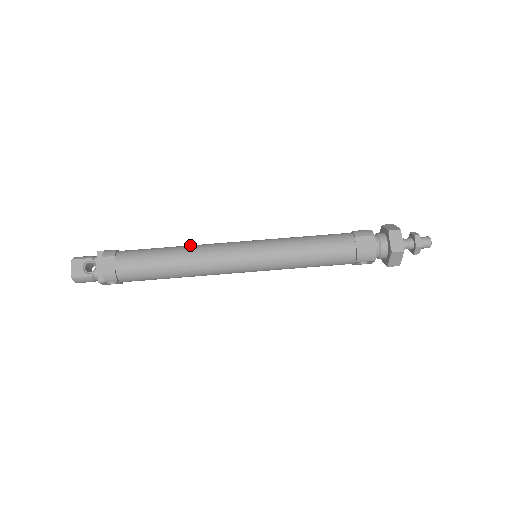
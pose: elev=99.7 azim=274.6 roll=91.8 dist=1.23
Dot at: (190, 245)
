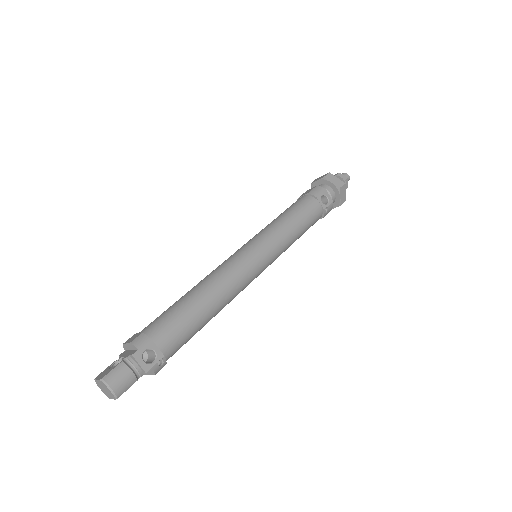
Dot at: occluded
